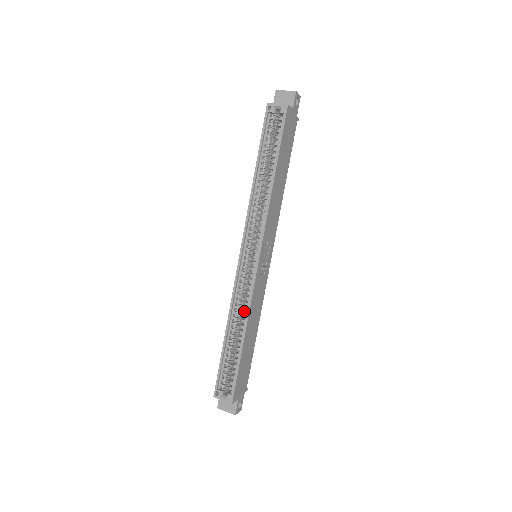
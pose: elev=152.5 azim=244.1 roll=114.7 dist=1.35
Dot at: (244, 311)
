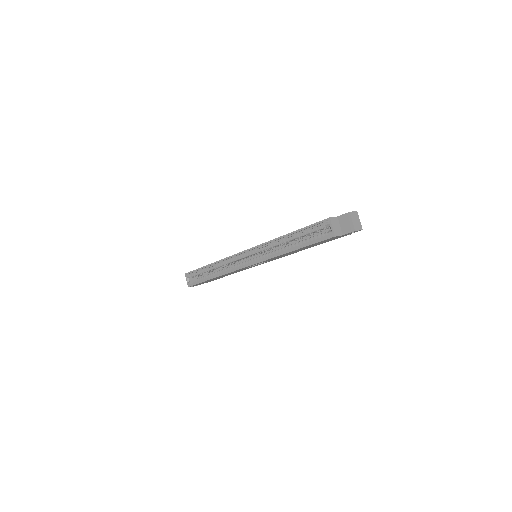
Dot at: occluded
